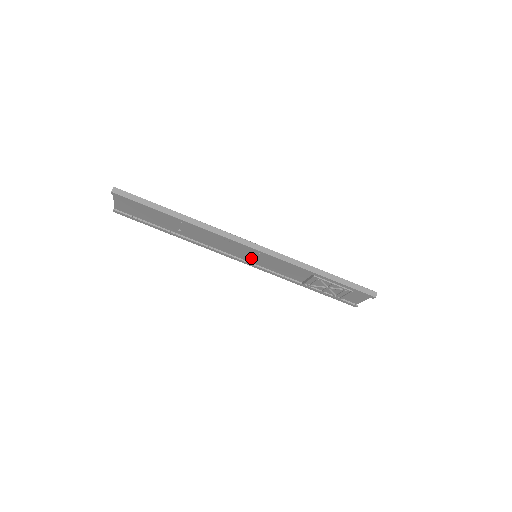
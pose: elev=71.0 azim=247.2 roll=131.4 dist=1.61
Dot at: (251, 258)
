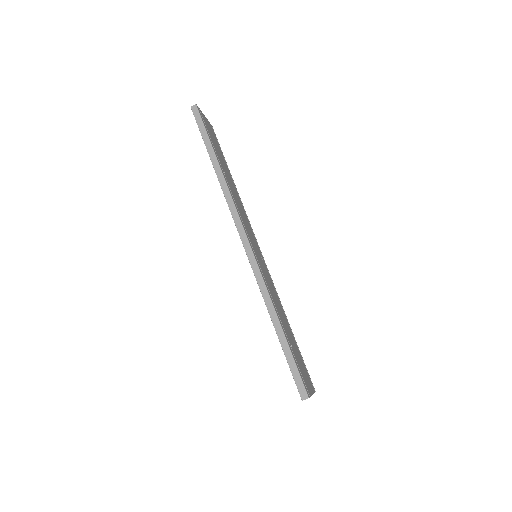
Dot at: occluded
